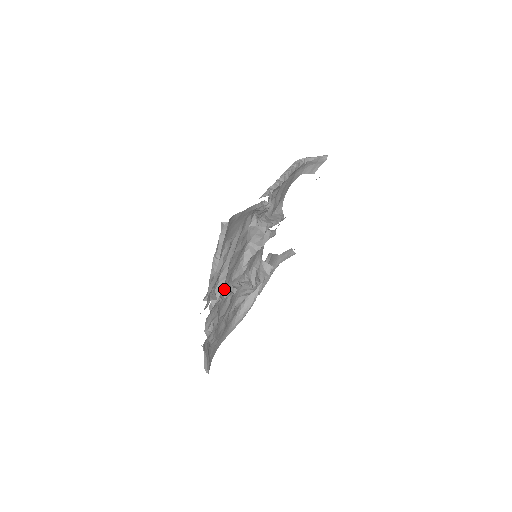
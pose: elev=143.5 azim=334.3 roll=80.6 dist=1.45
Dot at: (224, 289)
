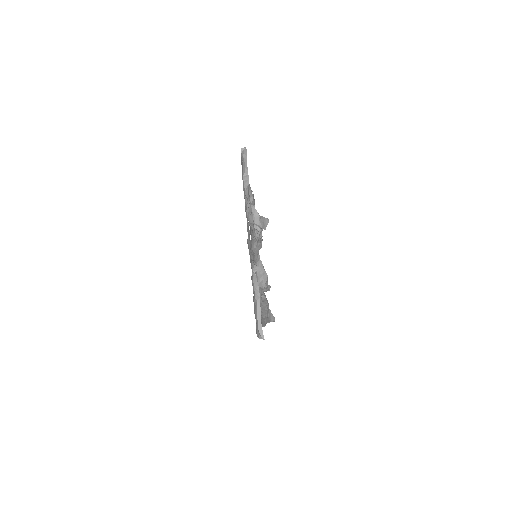
Dot at: occluded
